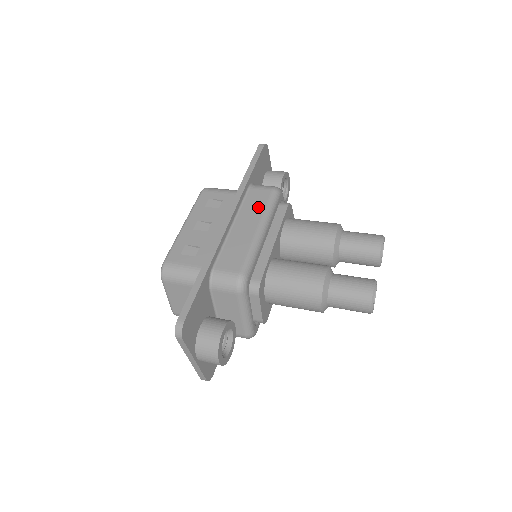
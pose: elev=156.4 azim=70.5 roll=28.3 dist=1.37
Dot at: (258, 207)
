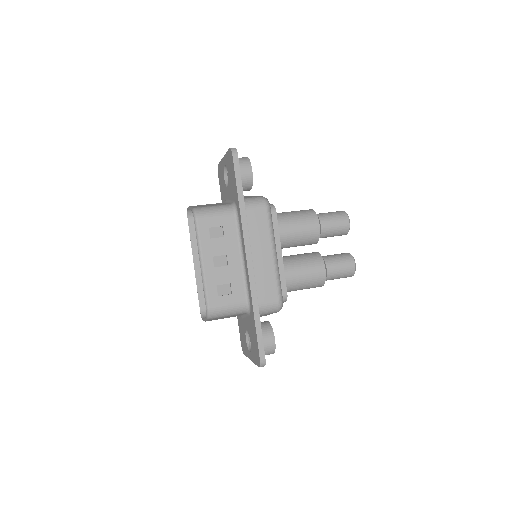
Dot at: (263, 231)
